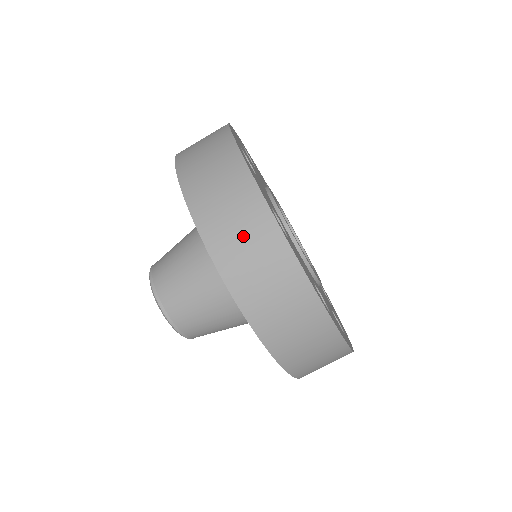
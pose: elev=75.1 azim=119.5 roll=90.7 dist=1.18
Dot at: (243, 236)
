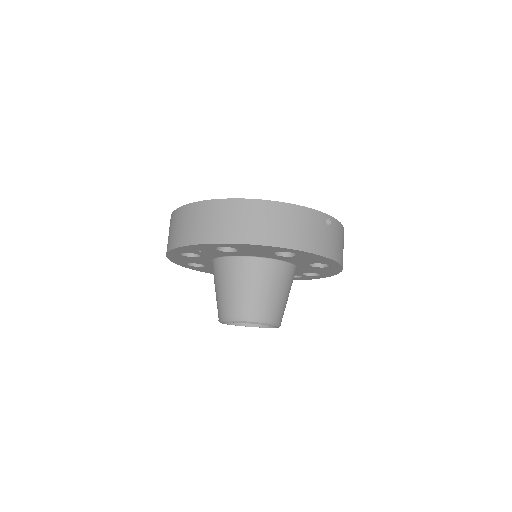
Dot at: (171, 230)
